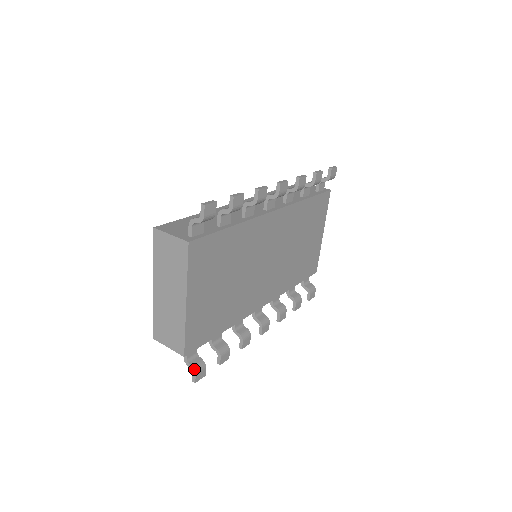
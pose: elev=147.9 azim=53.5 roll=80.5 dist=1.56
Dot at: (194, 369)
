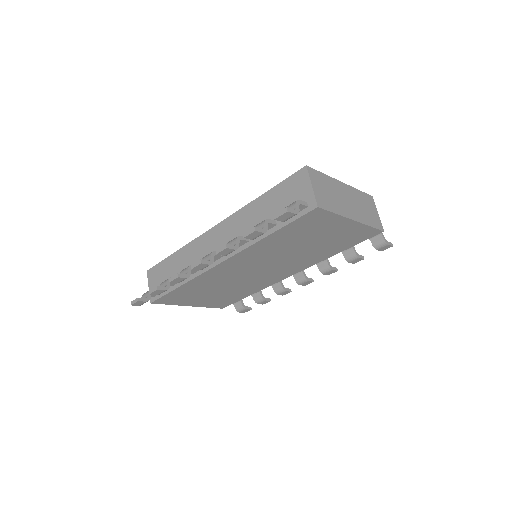
Dot at: (236, 310)
